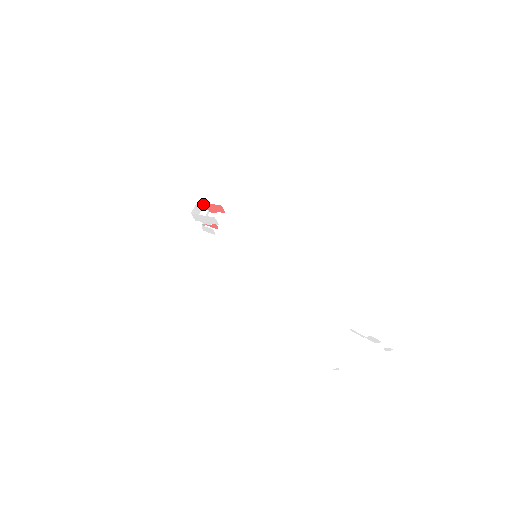
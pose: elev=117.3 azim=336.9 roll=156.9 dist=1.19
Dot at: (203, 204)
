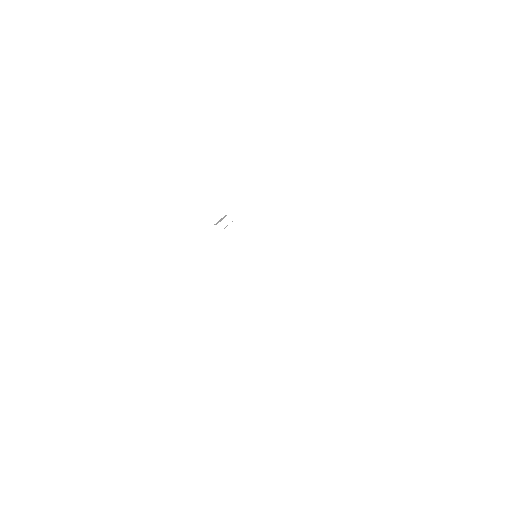
Dot at: occluded
